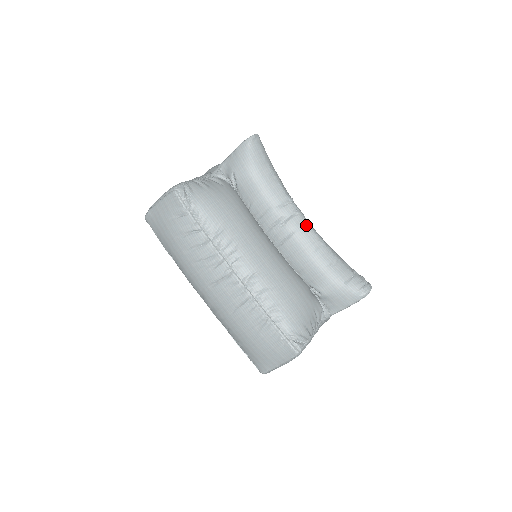
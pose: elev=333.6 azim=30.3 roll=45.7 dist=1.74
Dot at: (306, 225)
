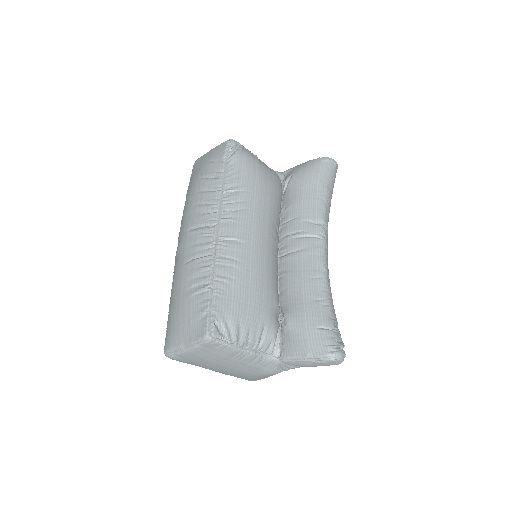
Dot at: (321, 252)
